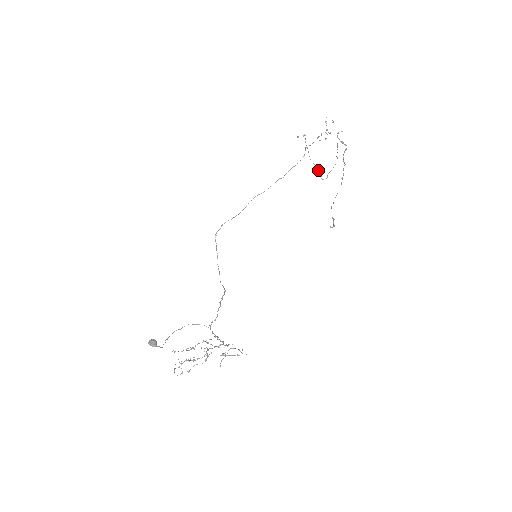
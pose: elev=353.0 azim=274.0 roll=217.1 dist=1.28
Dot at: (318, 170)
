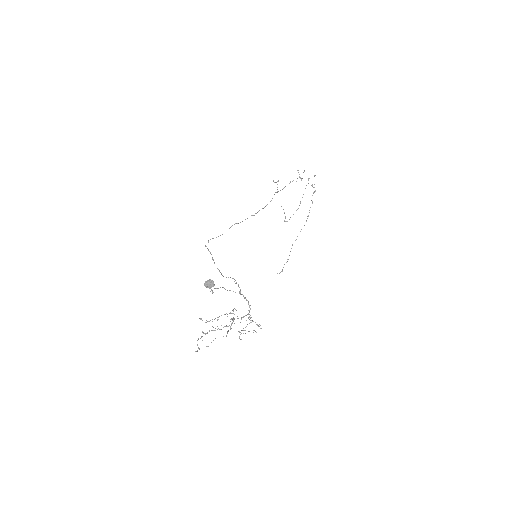
Dot at: (284, 212)
